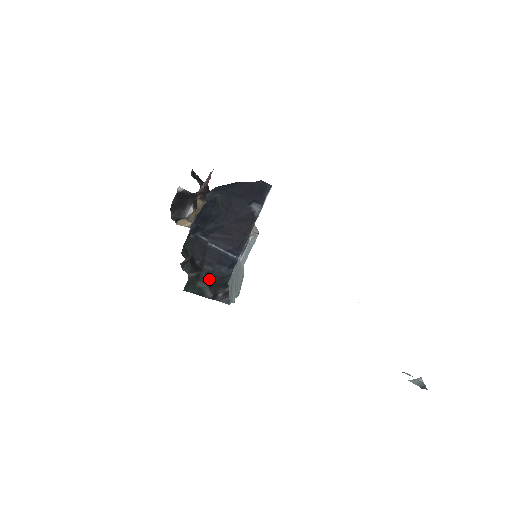
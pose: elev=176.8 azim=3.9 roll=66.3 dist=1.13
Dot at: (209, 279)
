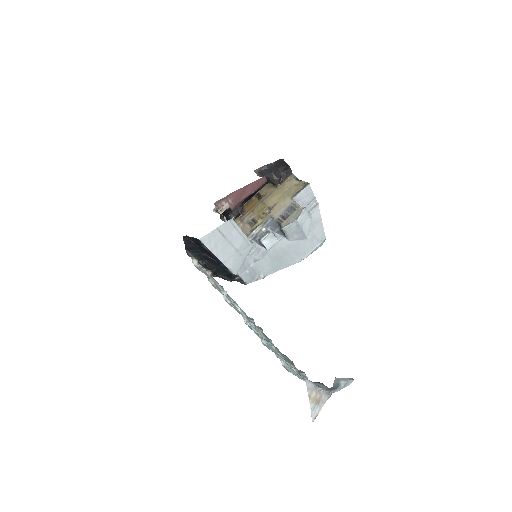
Dot at: (223, 272)
